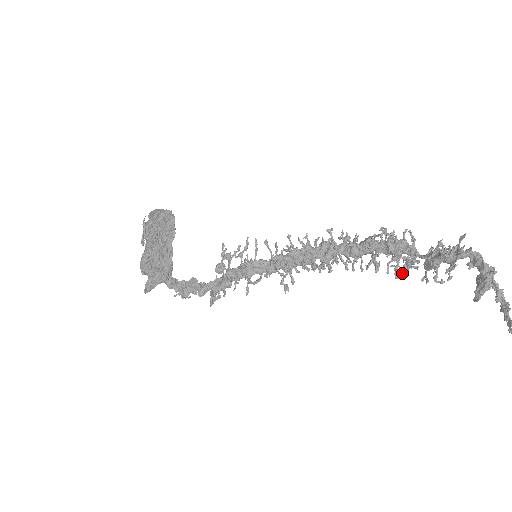
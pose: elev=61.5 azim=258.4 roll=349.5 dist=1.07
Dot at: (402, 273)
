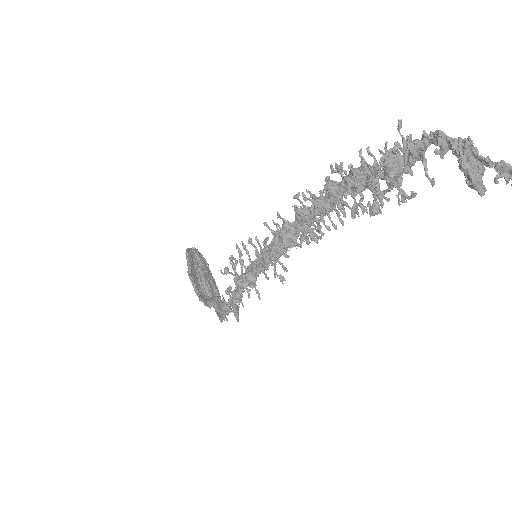
Dot at: (377, 206)
